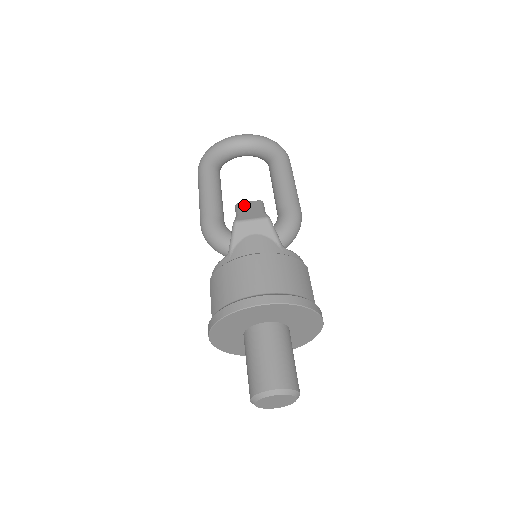
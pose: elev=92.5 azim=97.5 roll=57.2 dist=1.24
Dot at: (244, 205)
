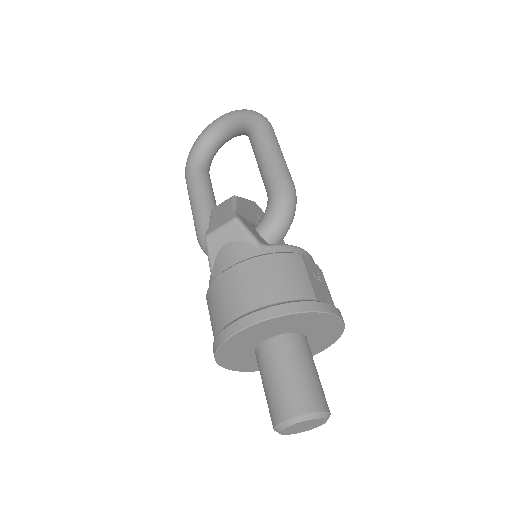
Dot at: (217, 210)
